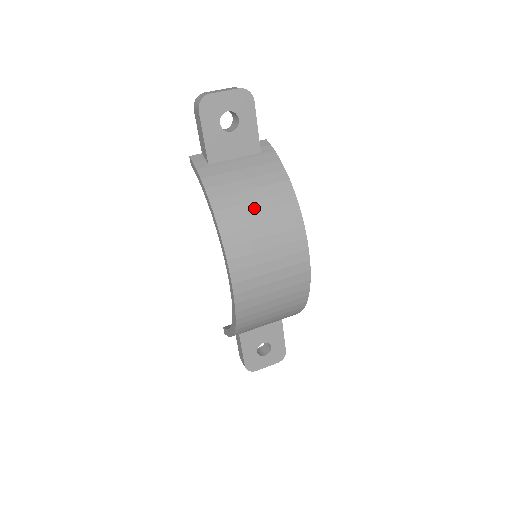
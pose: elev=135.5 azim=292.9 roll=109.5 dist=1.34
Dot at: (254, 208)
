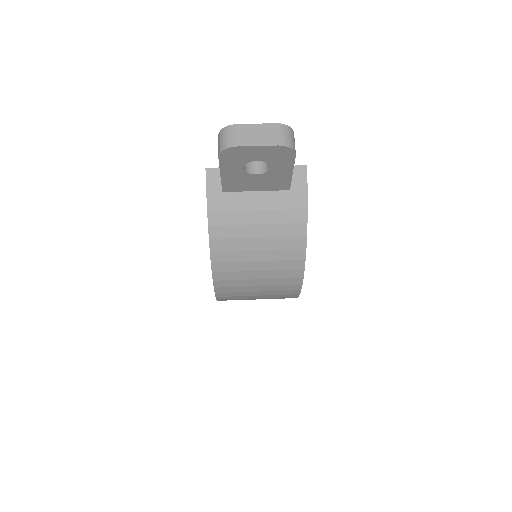
Dot at: (255, 256)
